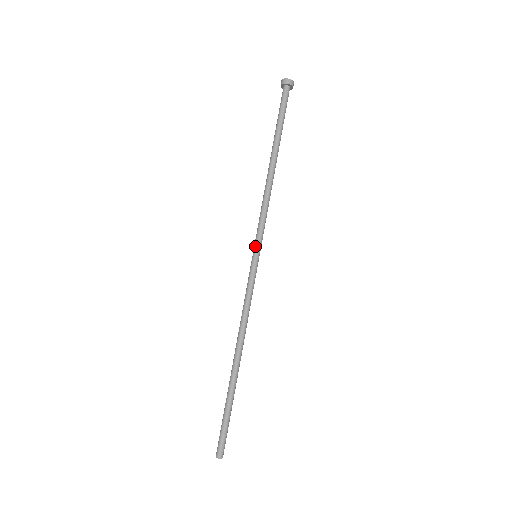
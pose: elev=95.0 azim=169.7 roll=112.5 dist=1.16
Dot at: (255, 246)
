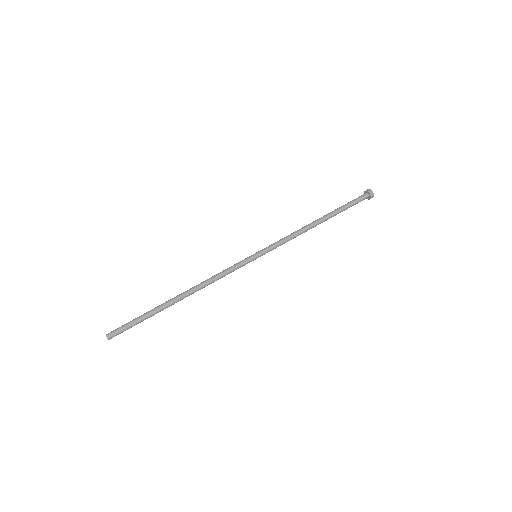
Dot at: (261, 250)
